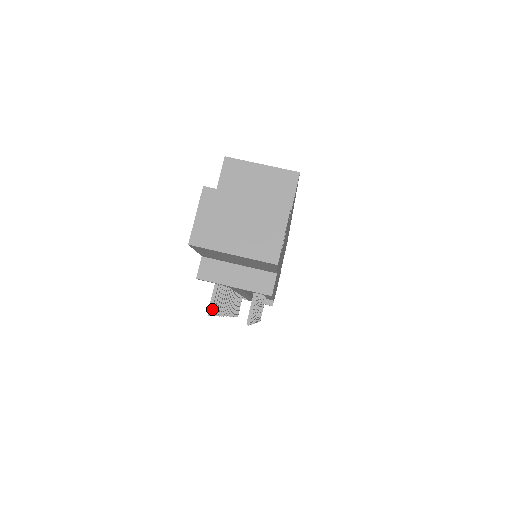
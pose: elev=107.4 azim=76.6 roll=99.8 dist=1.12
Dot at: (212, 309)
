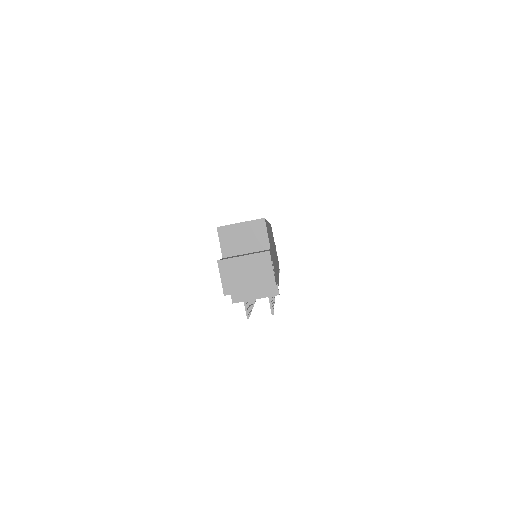
Dot at: (248, 314)
